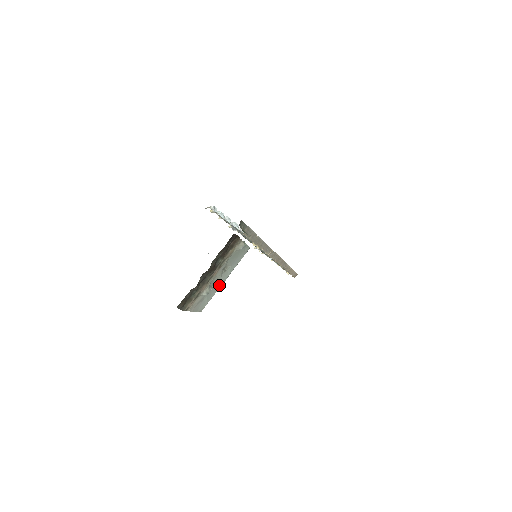
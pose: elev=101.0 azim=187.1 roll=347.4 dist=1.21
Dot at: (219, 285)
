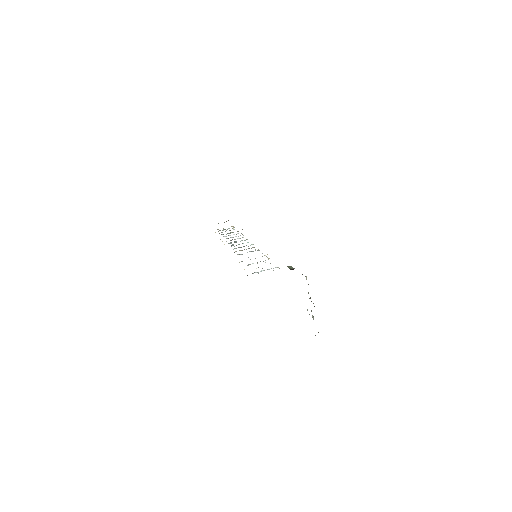
Dot at: occluded
